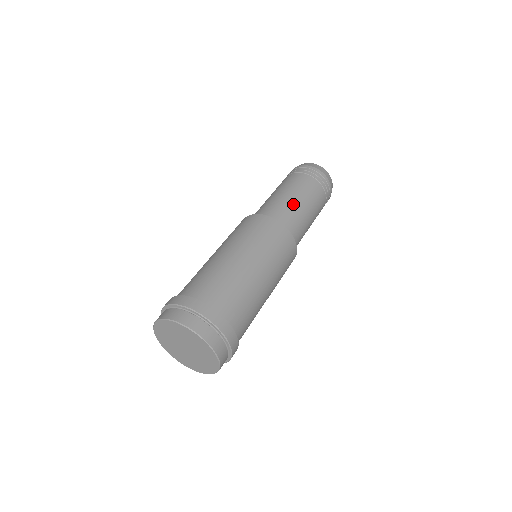
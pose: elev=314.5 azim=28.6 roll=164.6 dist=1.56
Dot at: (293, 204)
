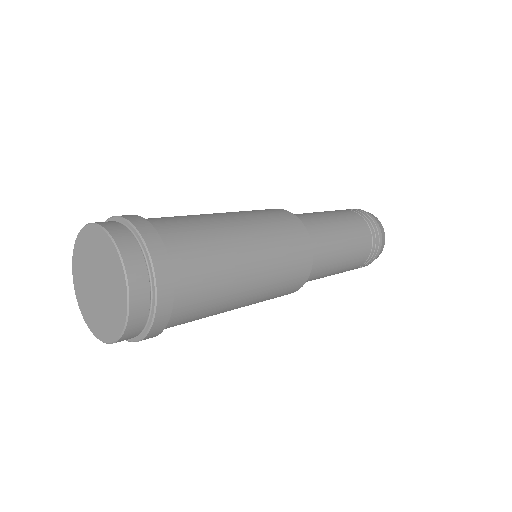
Dot at: occluded
